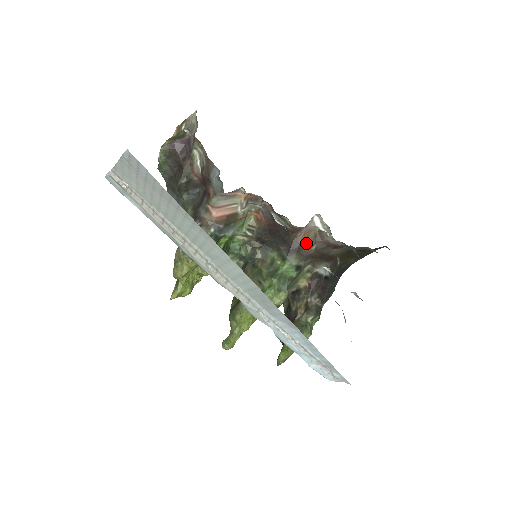
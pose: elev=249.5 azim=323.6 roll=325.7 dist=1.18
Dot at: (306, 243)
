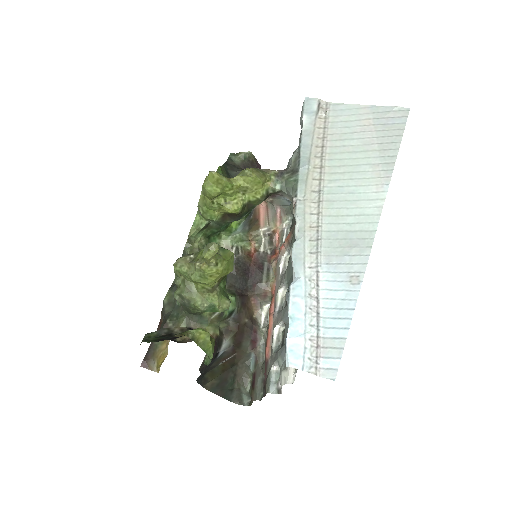
Dot at: (248, 310)
